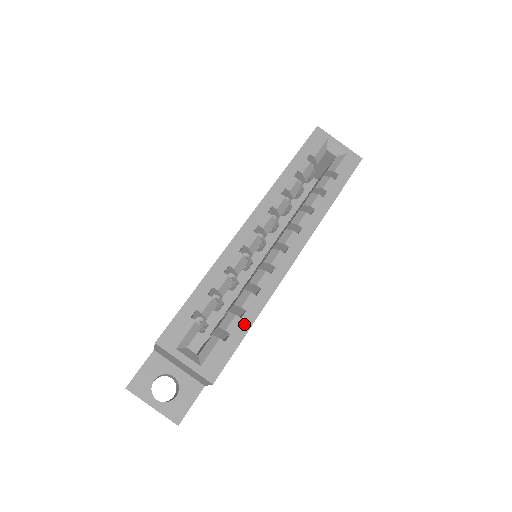
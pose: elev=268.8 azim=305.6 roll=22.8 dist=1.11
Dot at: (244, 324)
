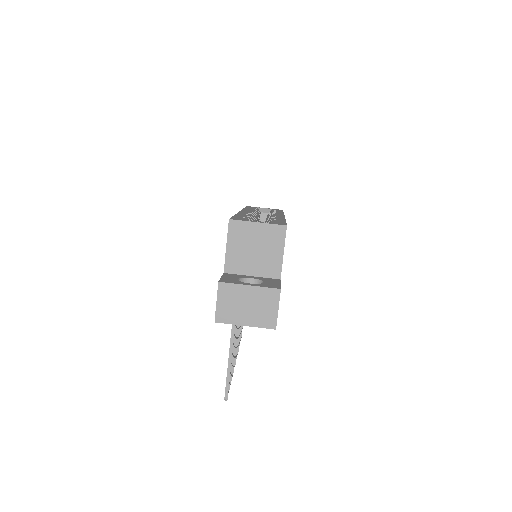
Dot at: (280, 220)
